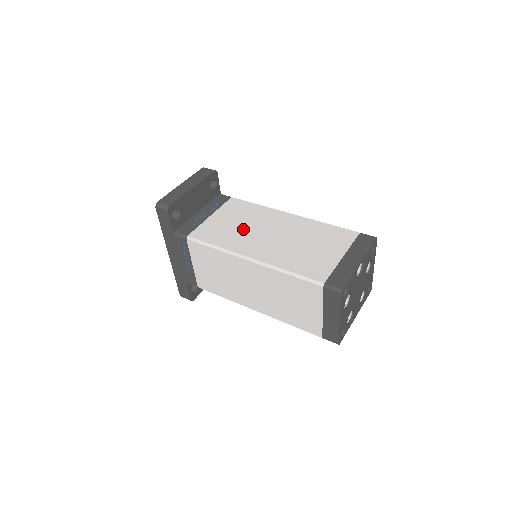
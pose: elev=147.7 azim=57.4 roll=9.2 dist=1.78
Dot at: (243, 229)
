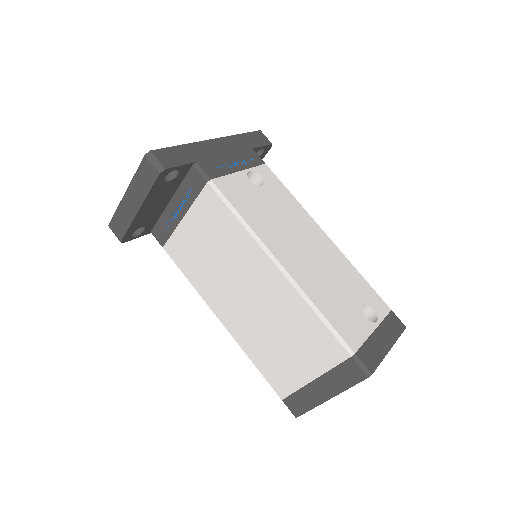
Dot at: (216, 268)
